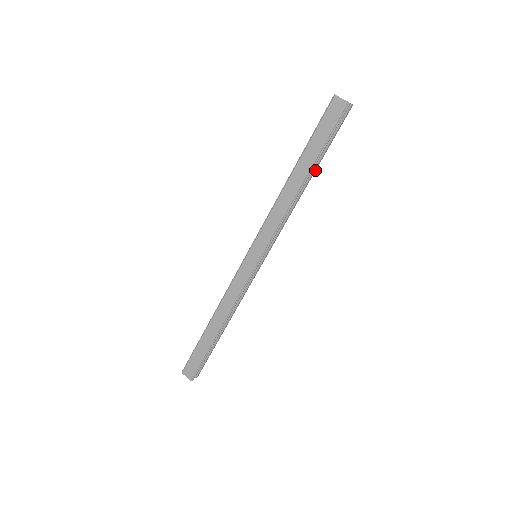
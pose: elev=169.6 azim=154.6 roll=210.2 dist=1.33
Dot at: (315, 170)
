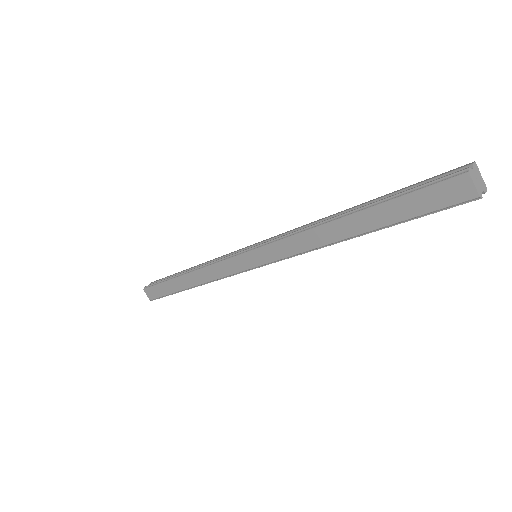
Dot at: occluded
